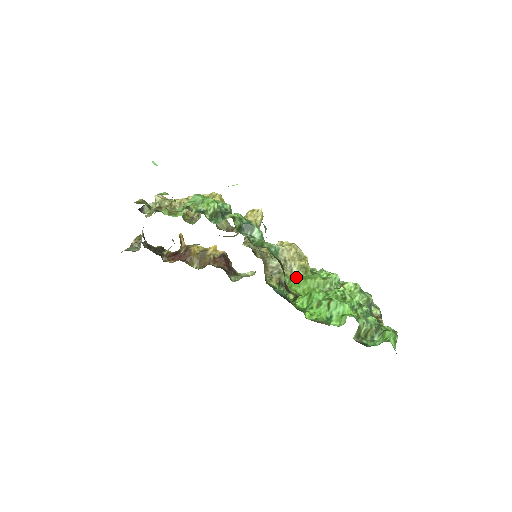
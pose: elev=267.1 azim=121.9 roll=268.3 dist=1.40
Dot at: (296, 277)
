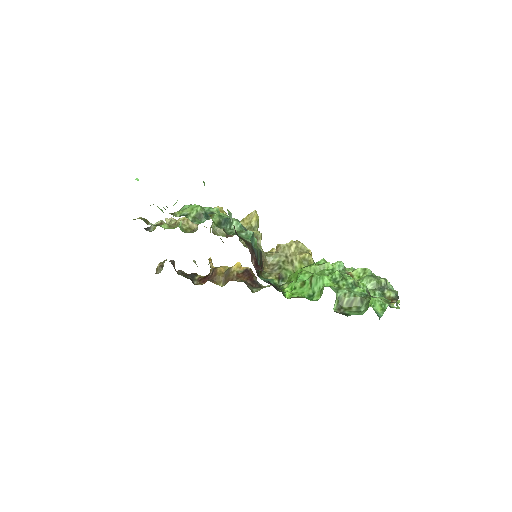
Dot at: occluded
